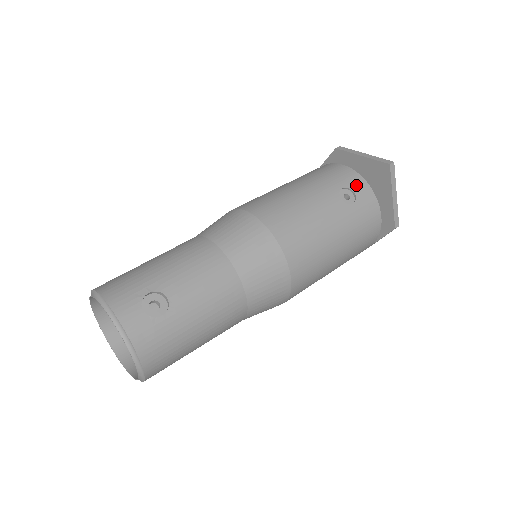
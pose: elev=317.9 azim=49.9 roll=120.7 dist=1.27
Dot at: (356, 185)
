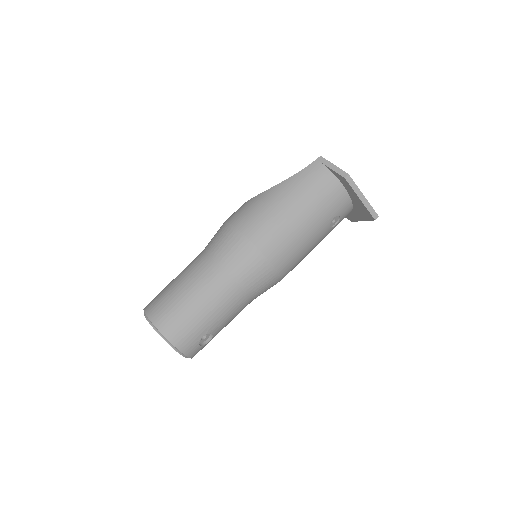
Dot at: (344, 210)
